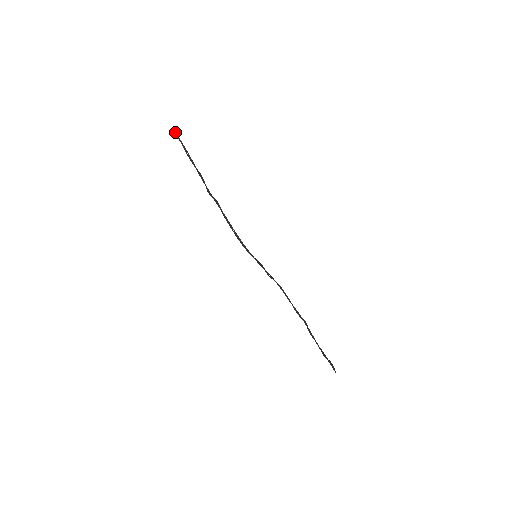
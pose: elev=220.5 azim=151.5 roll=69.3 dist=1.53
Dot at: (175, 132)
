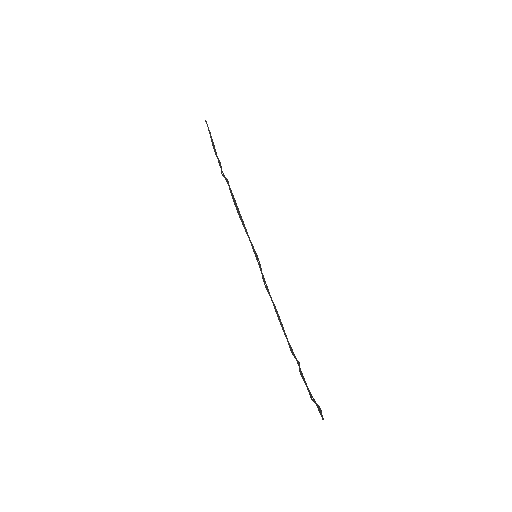
Dot at: (207, 124)
